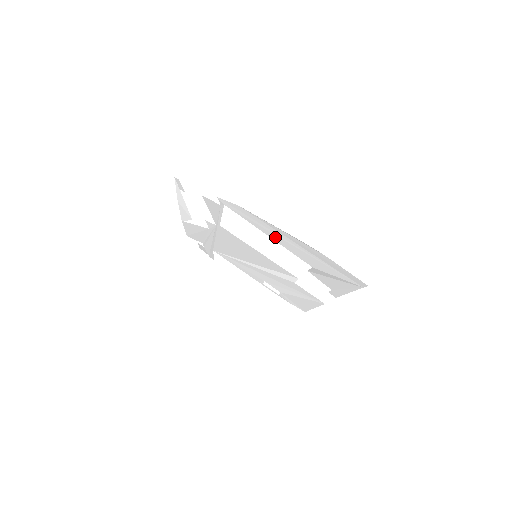
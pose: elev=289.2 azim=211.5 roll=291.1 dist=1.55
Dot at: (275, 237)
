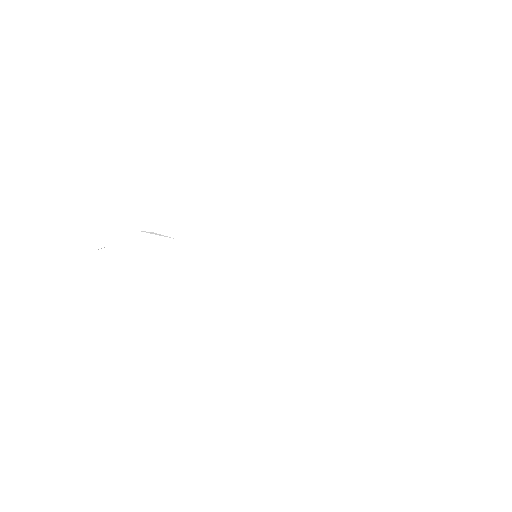
Dot at: occluded
